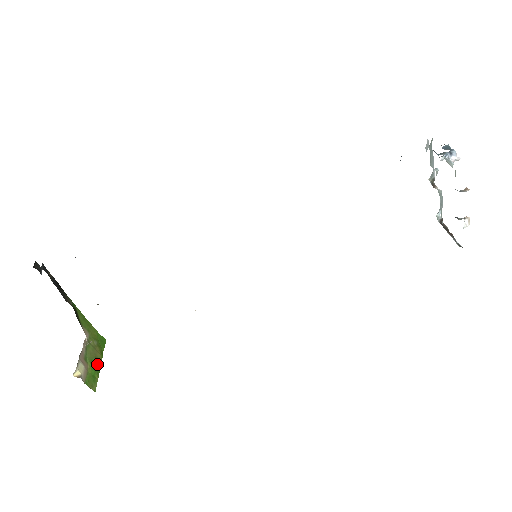
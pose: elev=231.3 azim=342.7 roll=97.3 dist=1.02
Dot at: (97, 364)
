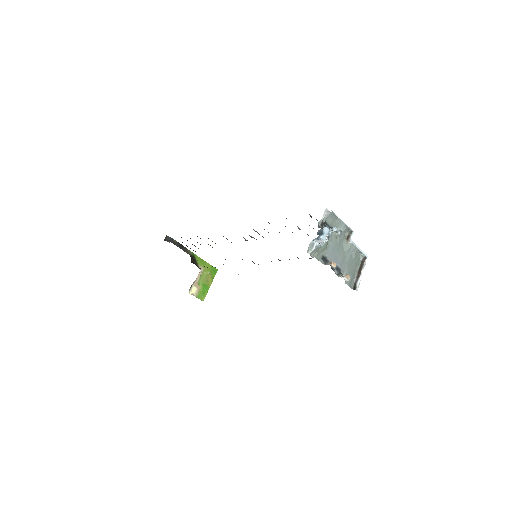
Dot at: (208, 285)
